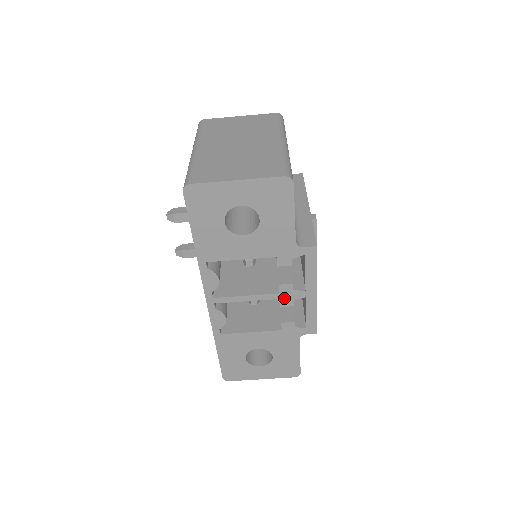
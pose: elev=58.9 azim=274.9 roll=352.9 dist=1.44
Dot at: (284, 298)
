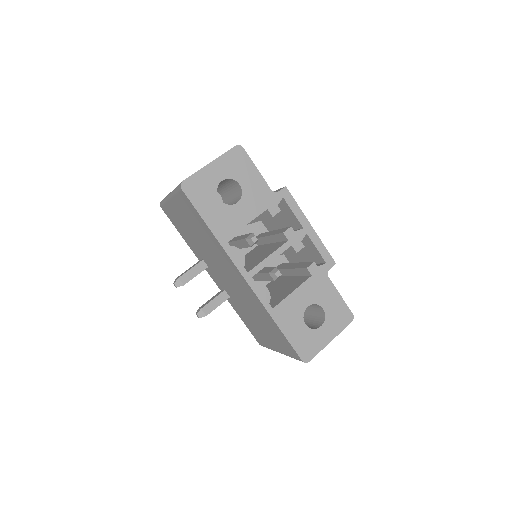
Dot at: (294, 243)
